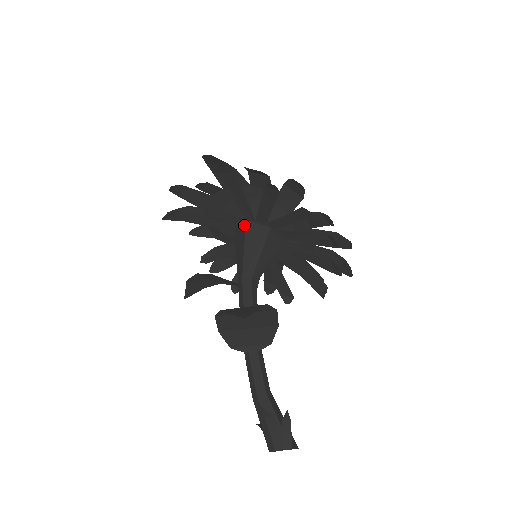
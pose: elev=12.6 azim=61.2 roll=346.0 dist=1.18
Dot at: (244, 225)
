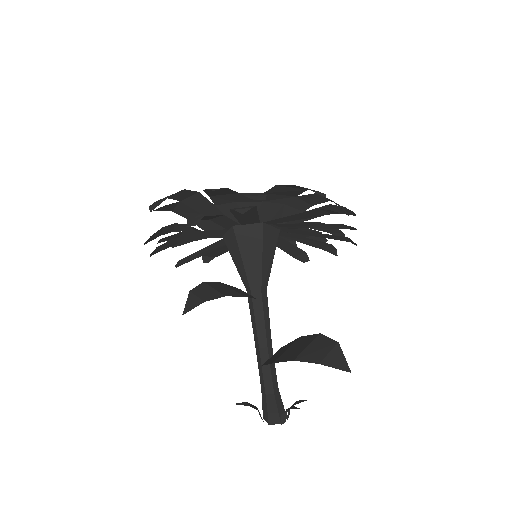
Dot at: (260, 228)
